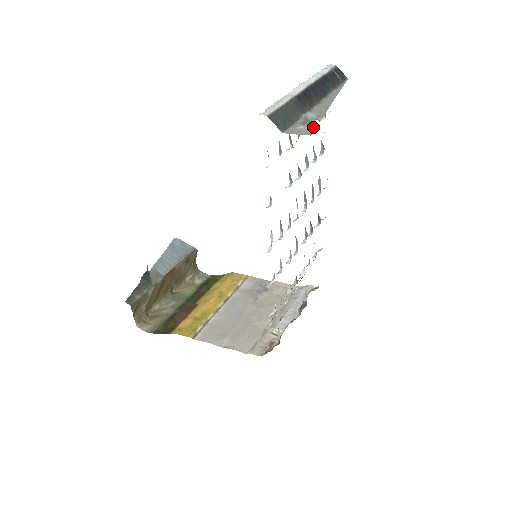
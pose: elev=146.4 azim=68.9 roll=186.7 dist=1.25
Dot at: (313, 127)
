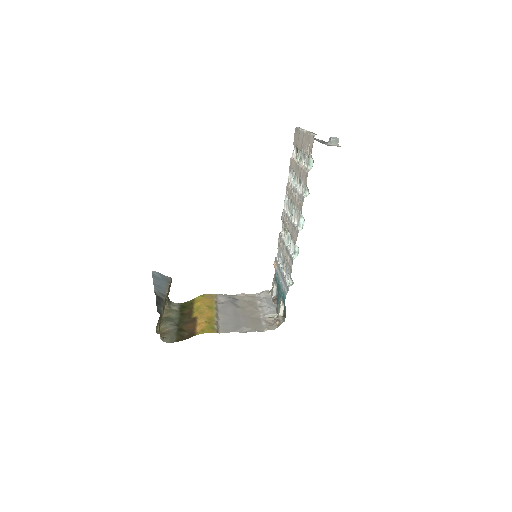
Dot at: (338, 144)
